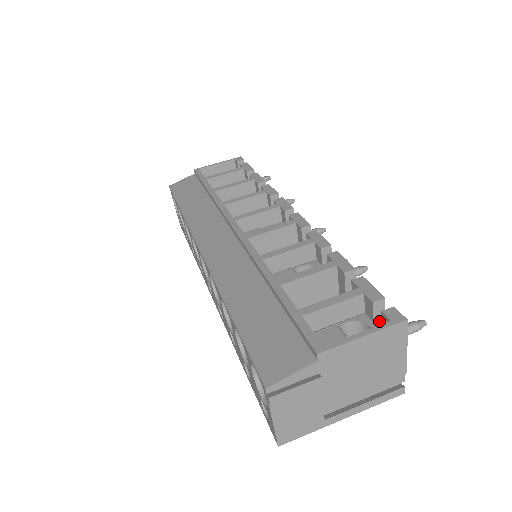
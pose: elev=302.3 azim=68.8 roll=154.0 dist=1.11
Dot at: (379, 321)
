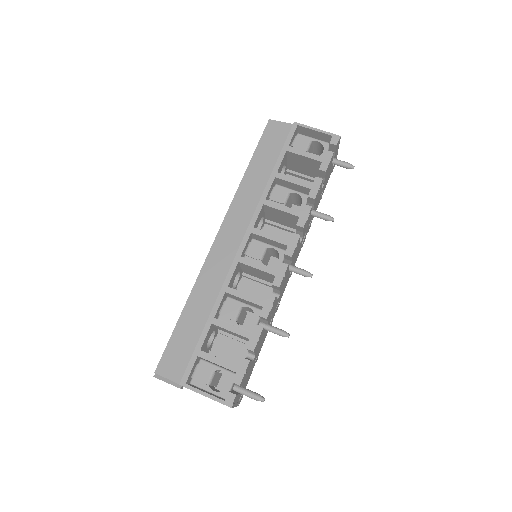
Dot at: occluded
